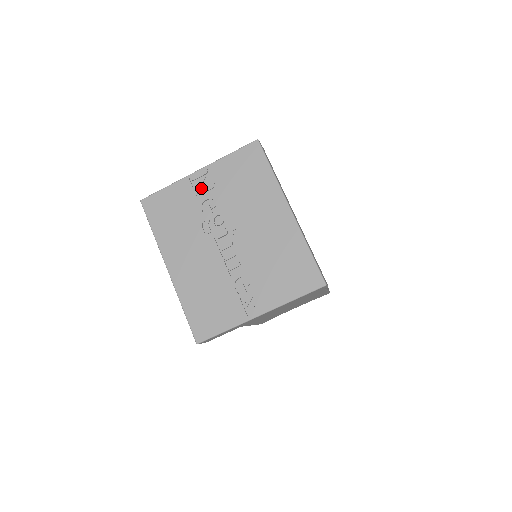
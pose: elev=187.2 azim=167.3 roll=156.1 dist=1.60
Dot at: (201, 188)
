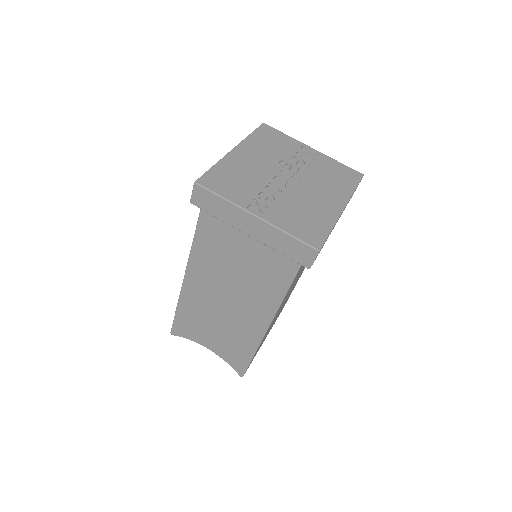
Dot at: (304, 154)
